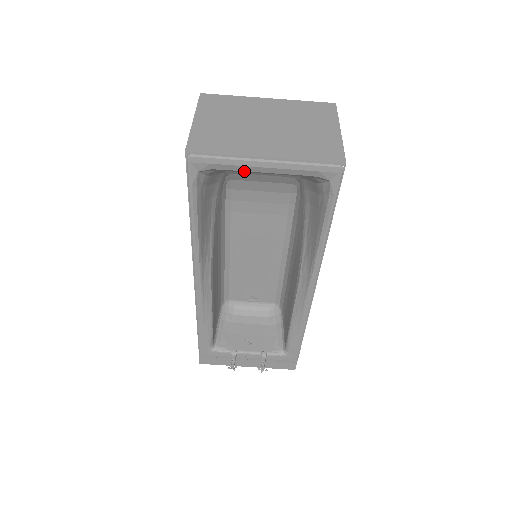
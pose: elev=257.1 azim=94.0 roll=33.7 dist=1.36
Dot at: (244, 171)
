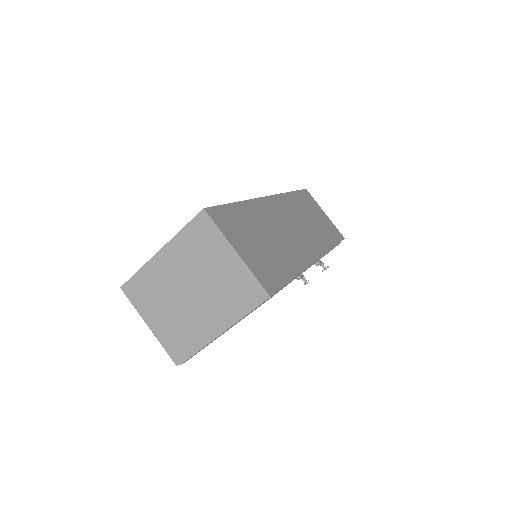
Dot at: occluded
